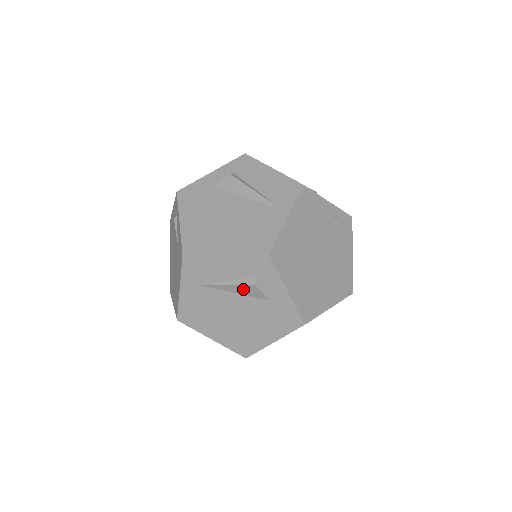
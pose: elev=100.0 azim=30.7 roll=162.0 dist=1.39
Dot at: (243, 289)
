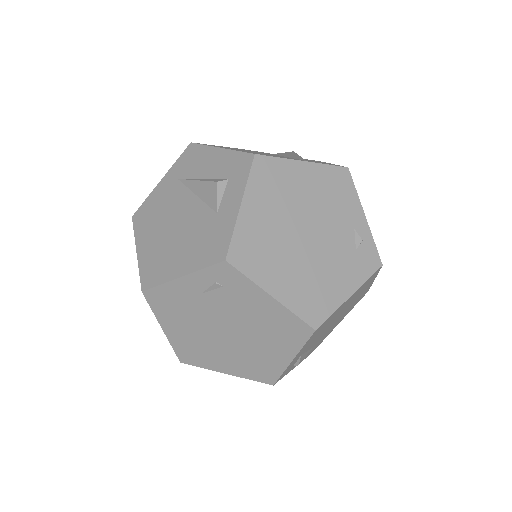
Dot at: (206, 189)
